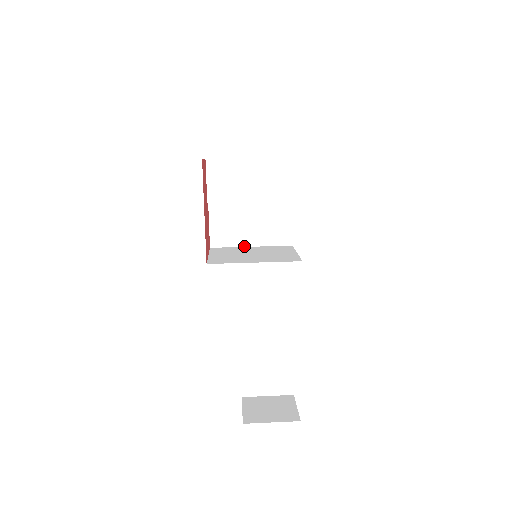
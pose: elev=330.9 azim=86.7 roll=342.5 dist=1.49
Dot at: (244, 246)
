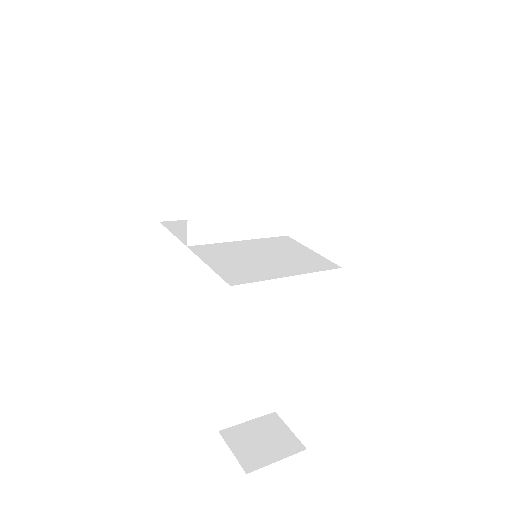
Dot at: (231, 240)
